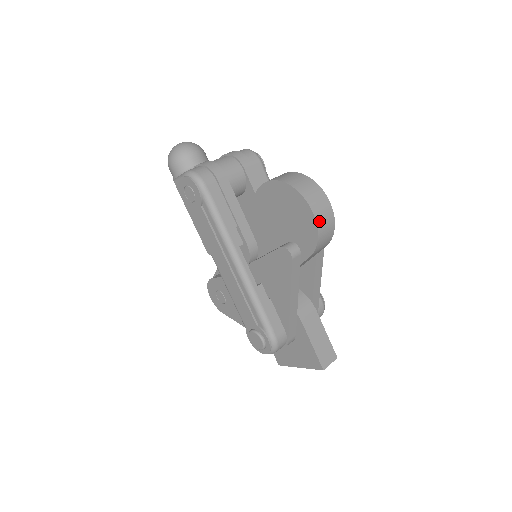
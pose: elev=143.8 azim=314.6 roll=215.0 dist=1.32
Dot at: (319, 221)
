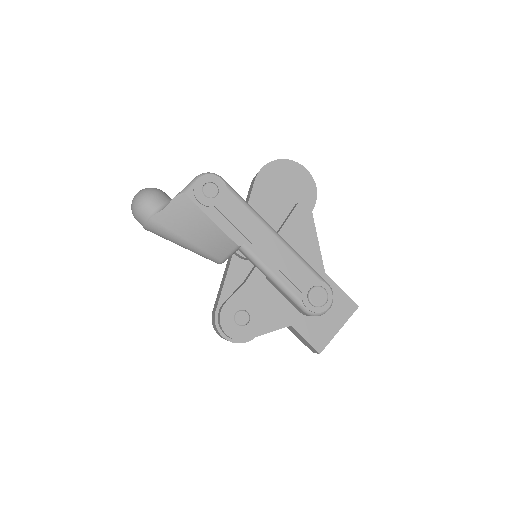
Dot at: (310, 176)
